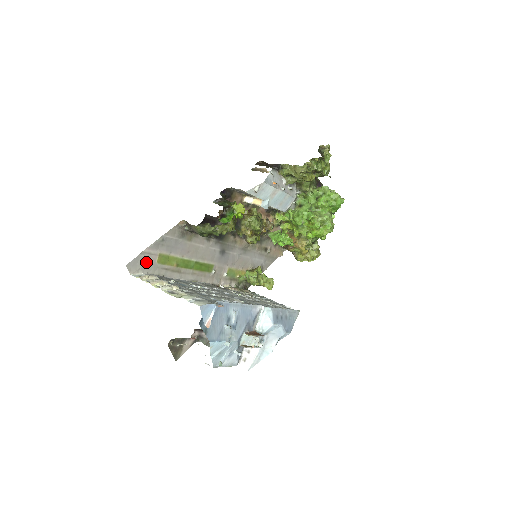
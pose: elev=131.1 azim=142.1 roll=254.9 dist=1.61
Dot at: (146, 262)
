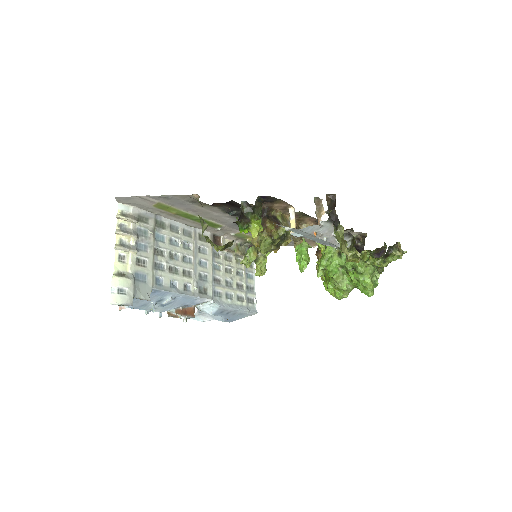
Dot at: (140, 202)
